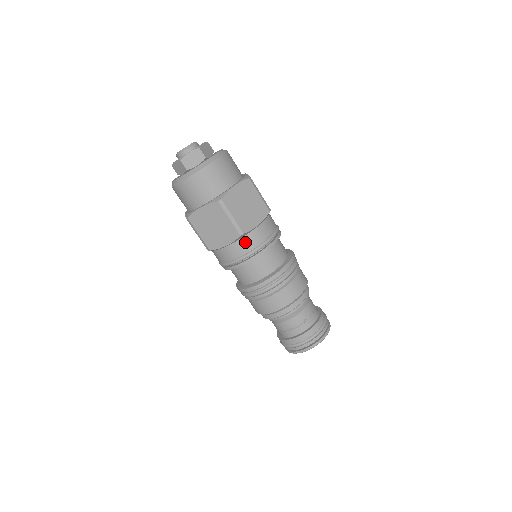
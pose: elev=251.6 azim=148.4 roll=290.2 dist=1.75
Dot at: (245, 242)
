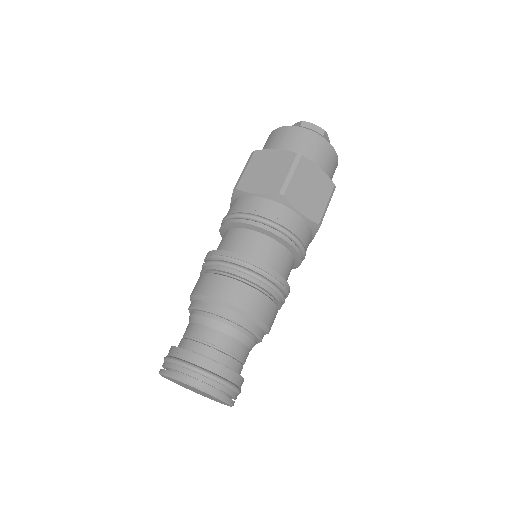
Dot at: (308, 233)
